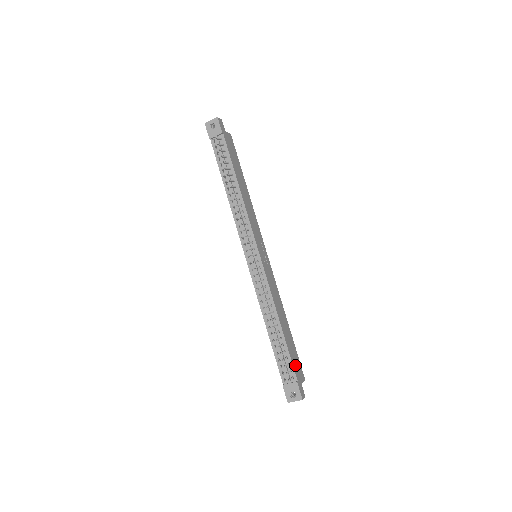
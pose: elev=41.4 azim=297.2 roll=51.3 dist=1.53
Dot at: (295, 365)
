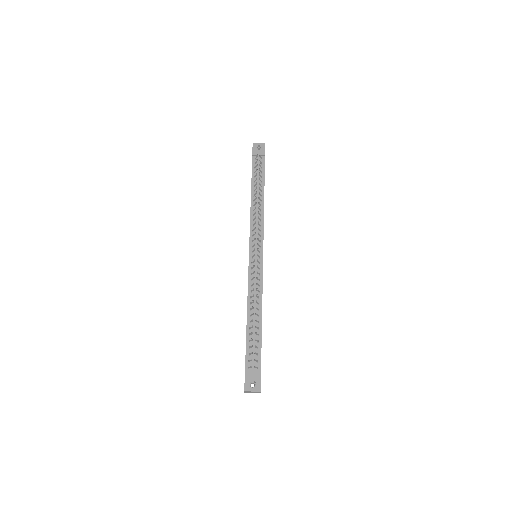
Dot at: occluded
